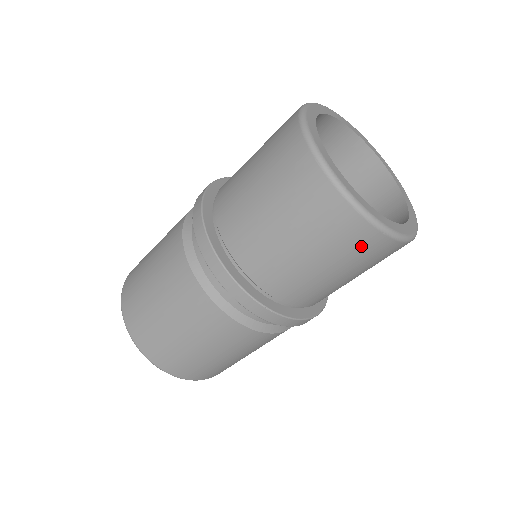
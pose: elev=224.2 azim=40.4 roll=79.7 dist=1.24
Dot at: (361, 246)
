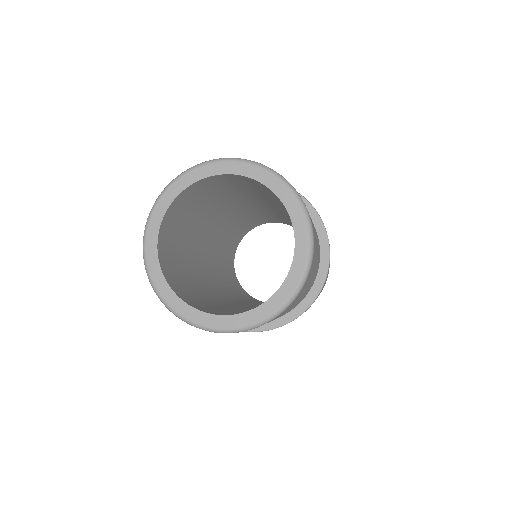
Dot at: occluded
